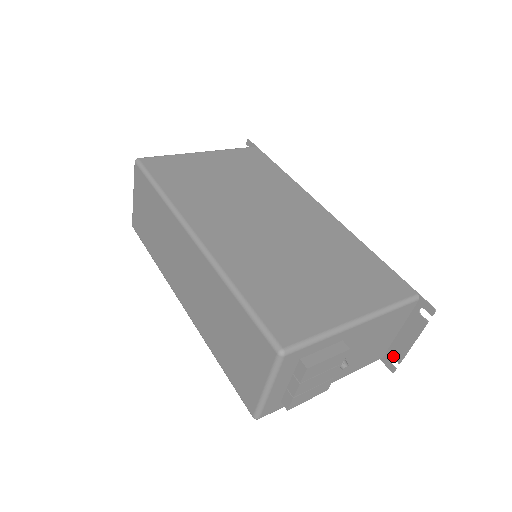
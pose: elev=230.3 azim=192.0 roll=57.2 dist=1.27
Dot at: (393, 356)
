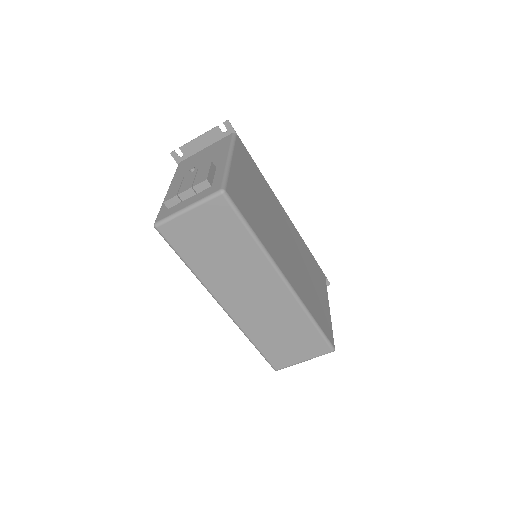
Dot at: occluded
